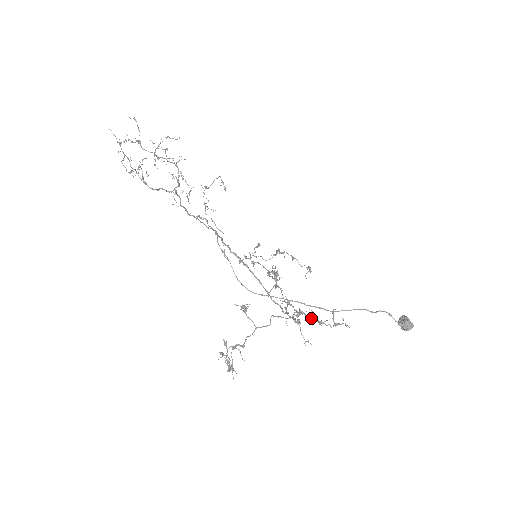
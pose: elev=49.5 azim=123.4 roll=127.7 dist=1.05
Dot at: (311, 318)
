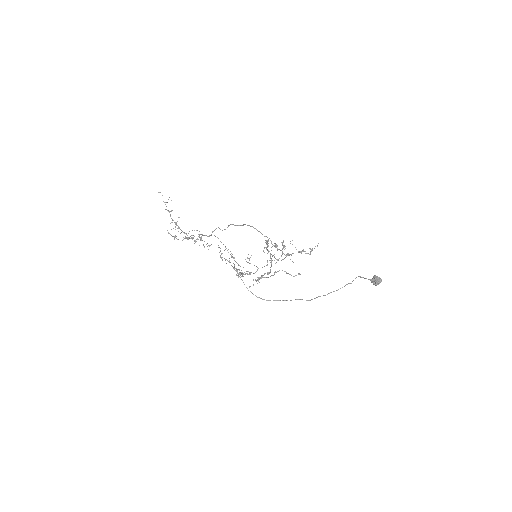
Dot at: occluded
